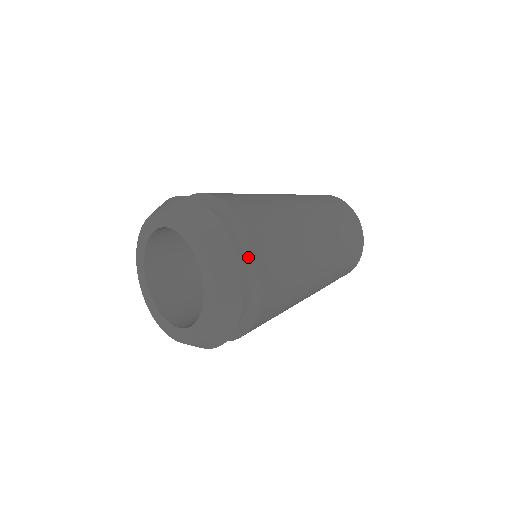
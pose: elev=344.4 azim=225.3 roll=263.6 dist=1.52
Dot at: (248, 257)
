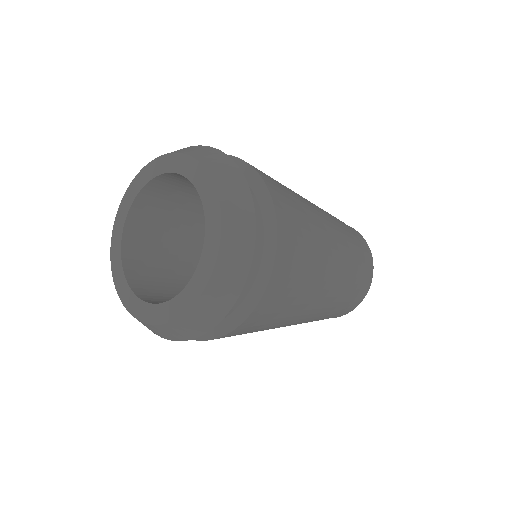
Dot at: occluded
